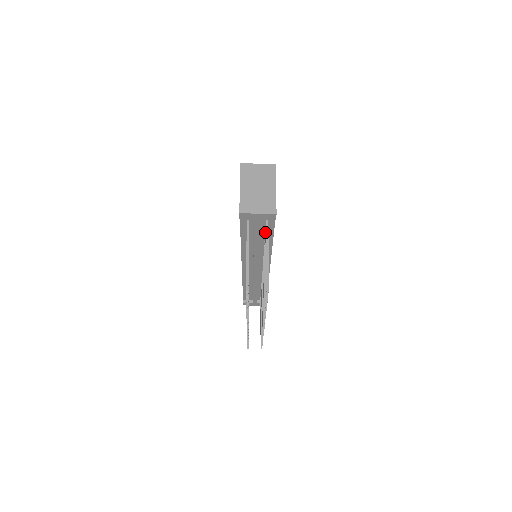
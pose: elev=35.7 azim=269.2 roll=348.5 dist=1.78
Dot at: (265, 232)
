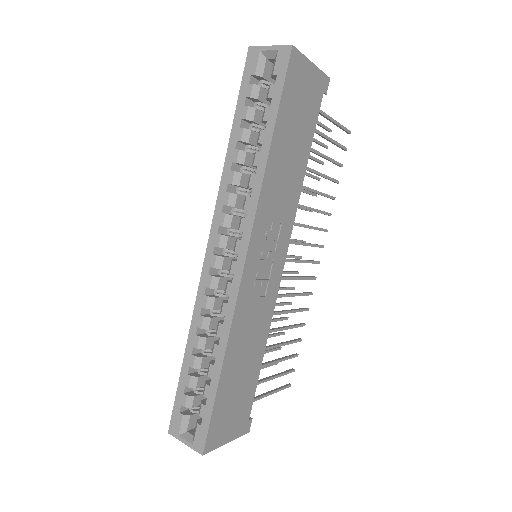
Dot at: occluded
